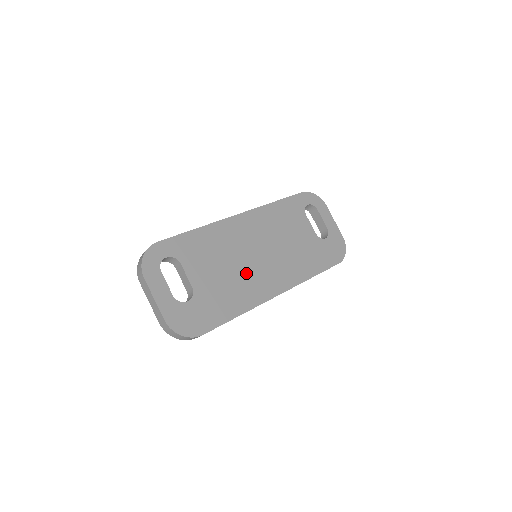
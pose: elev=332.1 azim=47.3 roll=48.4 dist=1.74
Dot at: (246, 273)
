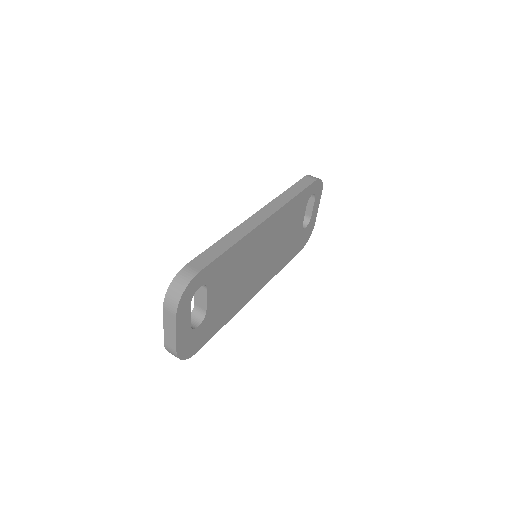
Dot at: (246, 282)
